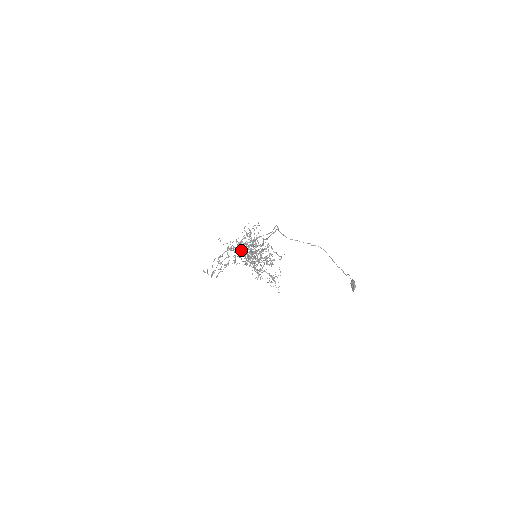
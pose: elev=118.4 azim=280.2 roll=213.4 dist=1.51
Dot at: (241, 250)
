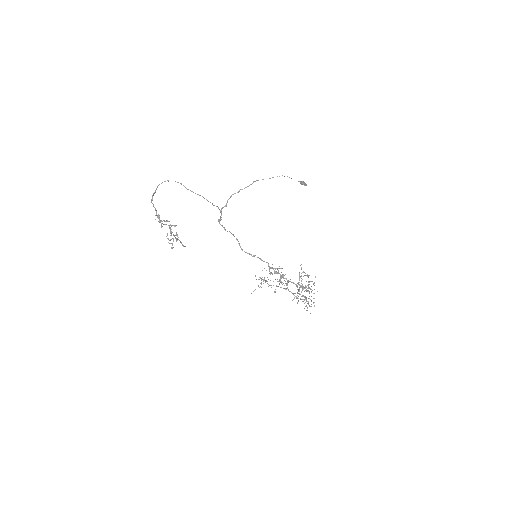
Dot at: occluded
